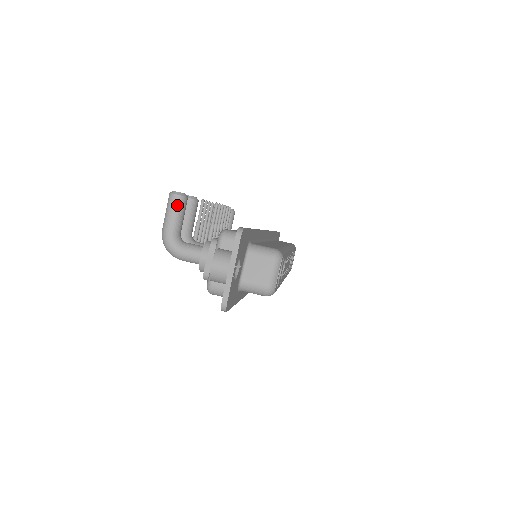
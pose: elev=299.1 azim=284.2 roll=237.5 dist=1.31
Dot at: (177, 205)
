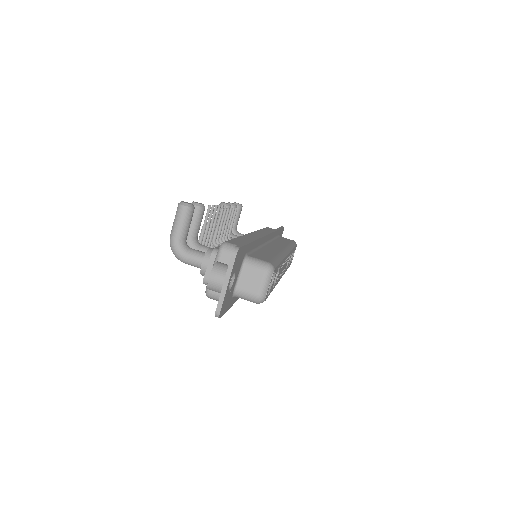
Dot at: (184, 215)
